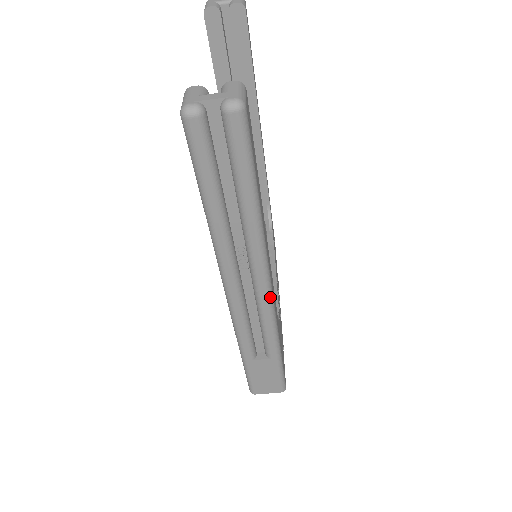
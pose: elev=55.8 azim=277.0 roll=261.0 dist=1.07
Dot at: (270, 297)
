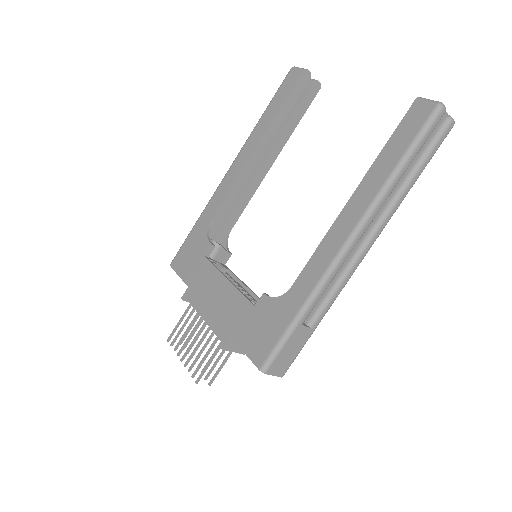
Dot at: occluded
